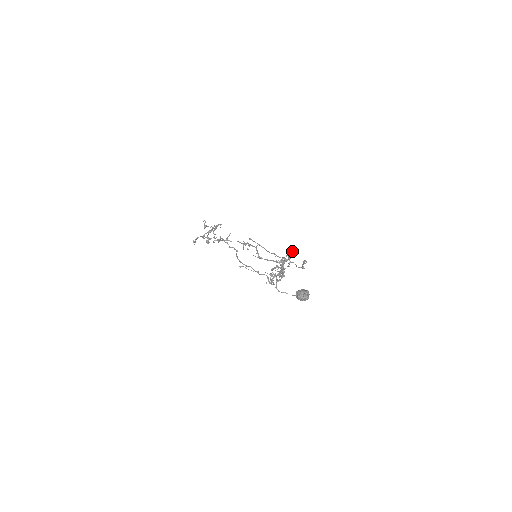
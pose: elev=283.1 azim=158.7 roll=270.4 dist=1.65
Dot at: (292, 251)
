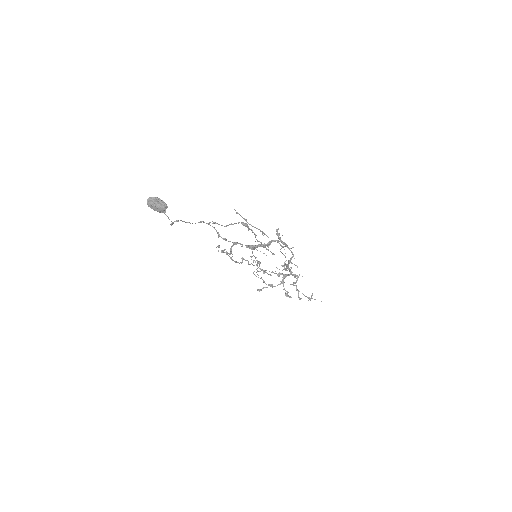
Dot at: (276, 233)
